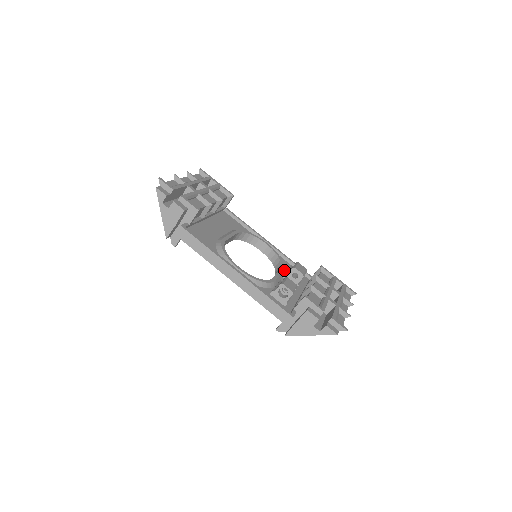
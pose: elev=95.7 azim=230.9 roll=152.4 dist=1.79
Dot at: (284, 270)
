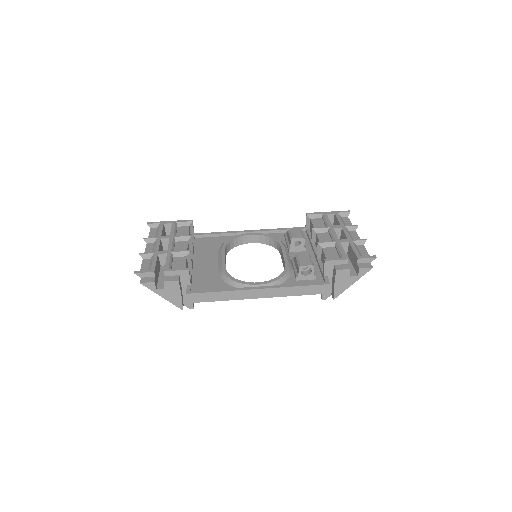
Dot at: (284, 245)
